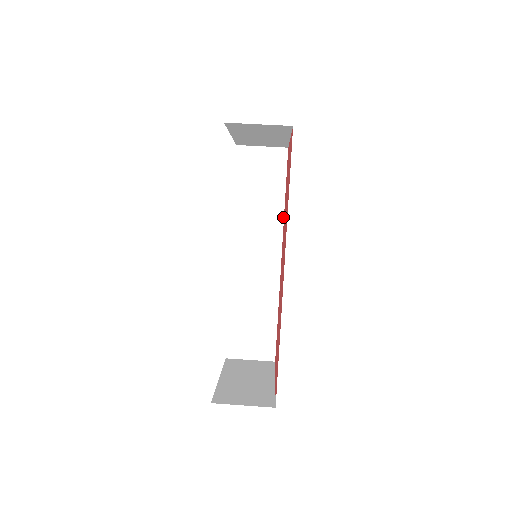
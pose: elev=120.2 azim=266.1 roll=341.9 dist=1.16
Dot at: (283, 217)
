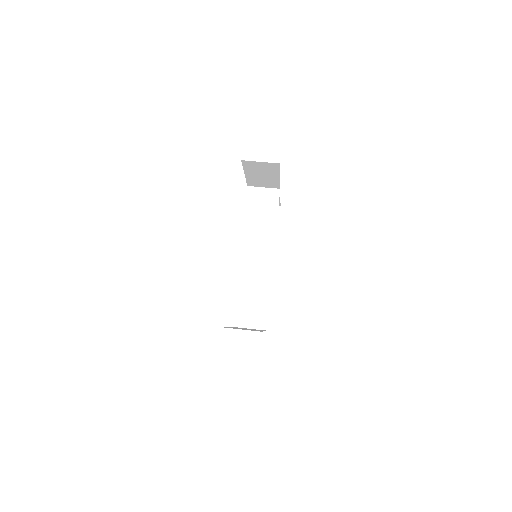
Dot at: (275, 232)
